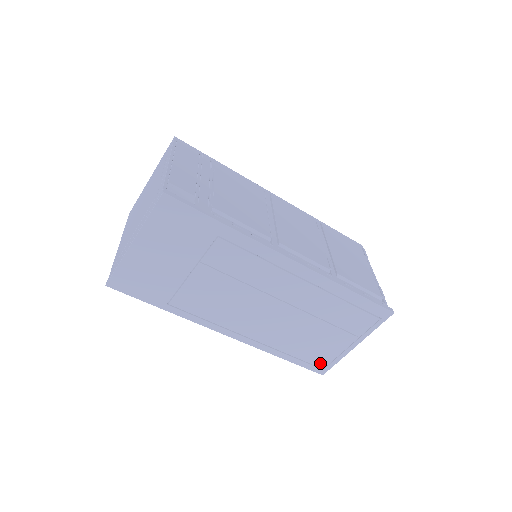
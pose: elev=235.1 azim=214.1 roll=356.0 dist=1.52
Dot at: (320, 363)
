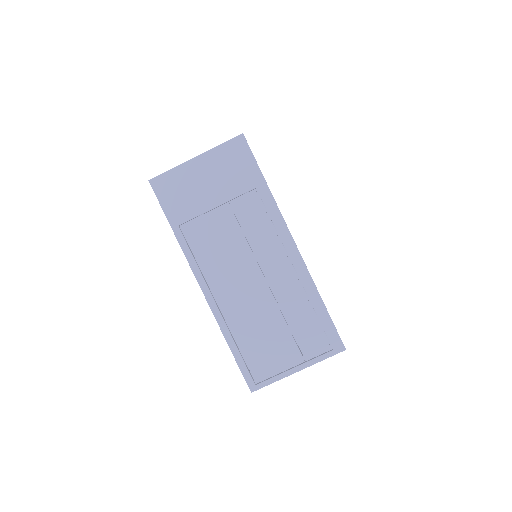
Dot at: (257, 374)
